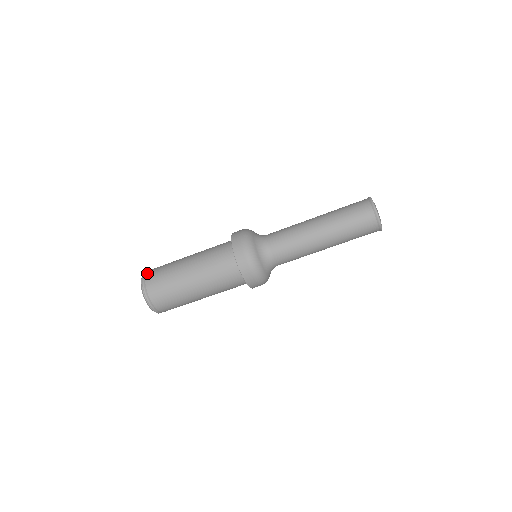
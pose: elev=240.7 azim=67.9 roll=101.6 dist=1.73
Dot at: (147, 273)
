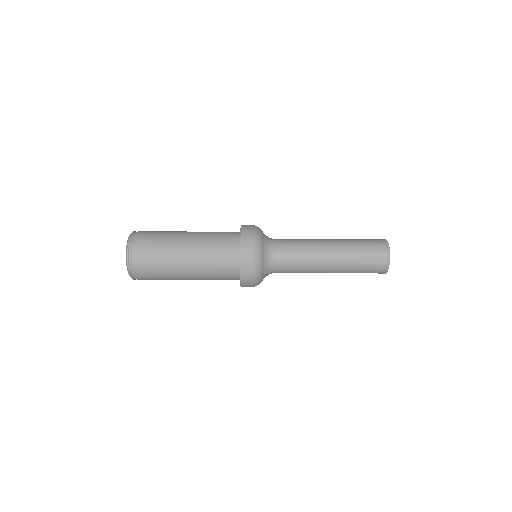
Dot at: occluded
